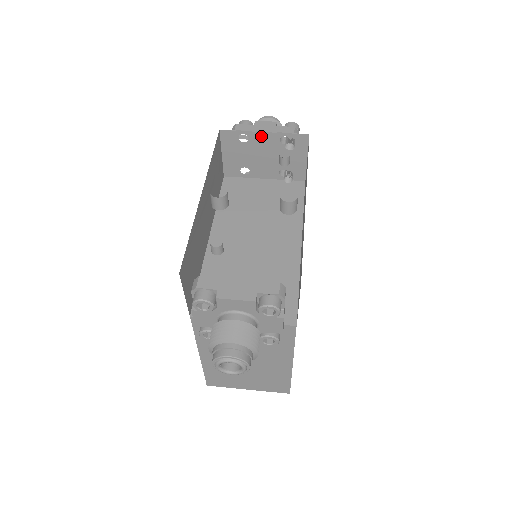
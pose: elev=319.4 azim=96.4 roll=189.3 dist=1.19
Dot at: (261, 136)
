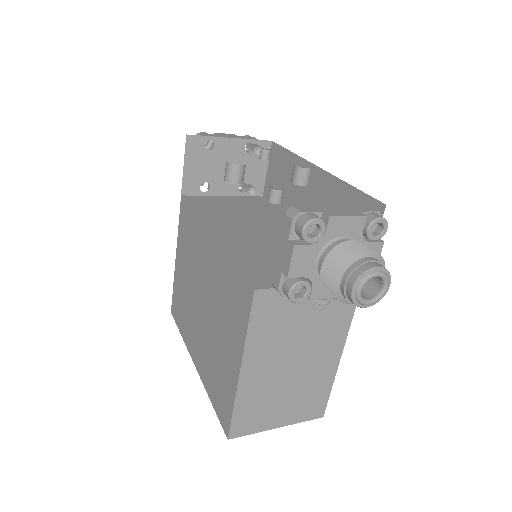
Dot at: (227, 143)
